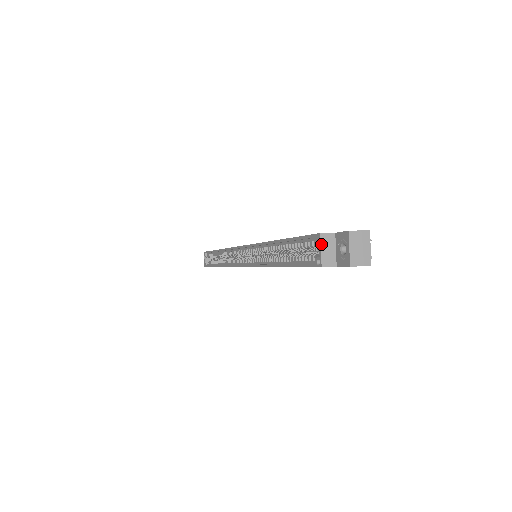
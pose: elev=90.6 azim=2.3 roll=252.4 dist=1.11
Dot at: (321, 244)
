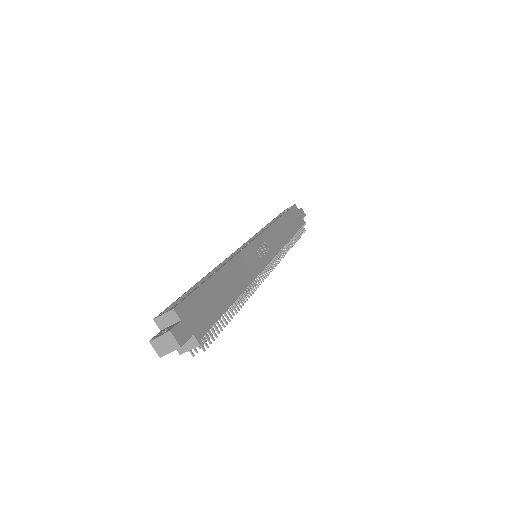
Dot at: (167, 312)
